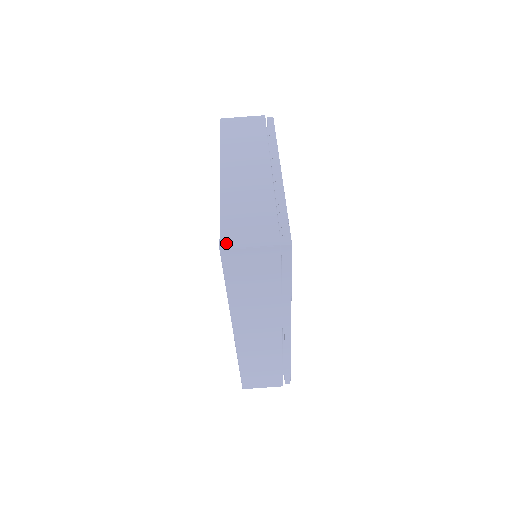
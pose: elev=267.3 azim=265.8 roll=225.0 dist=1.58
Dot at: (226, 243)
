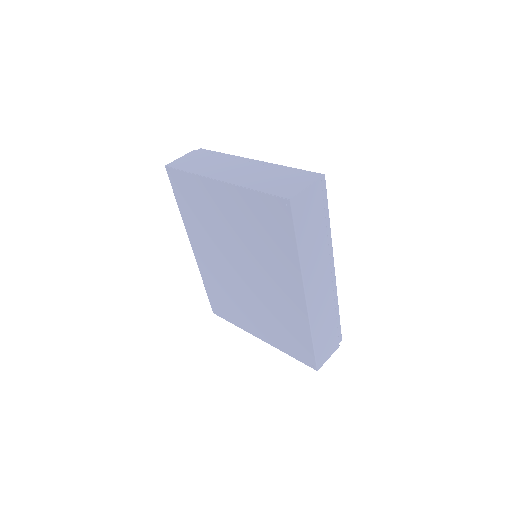
Dot at: (288, 195)
